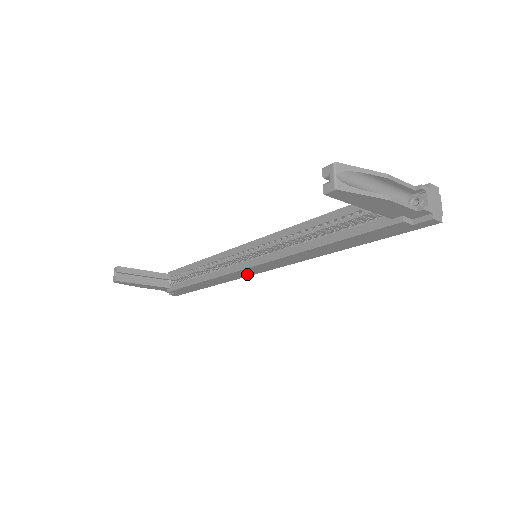
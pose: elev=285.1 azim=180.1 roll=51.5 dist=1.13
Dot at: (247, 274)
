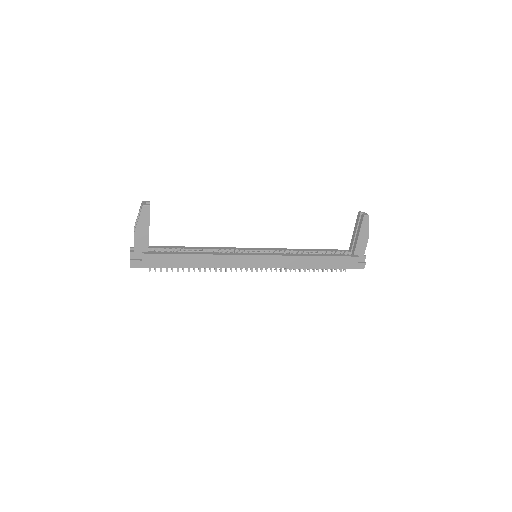
Dot at: (241, 264)
